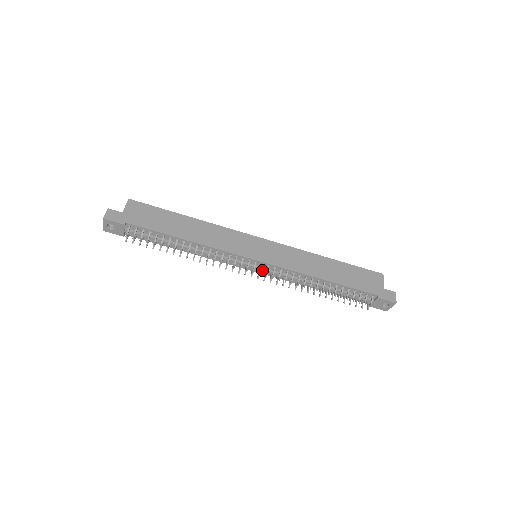
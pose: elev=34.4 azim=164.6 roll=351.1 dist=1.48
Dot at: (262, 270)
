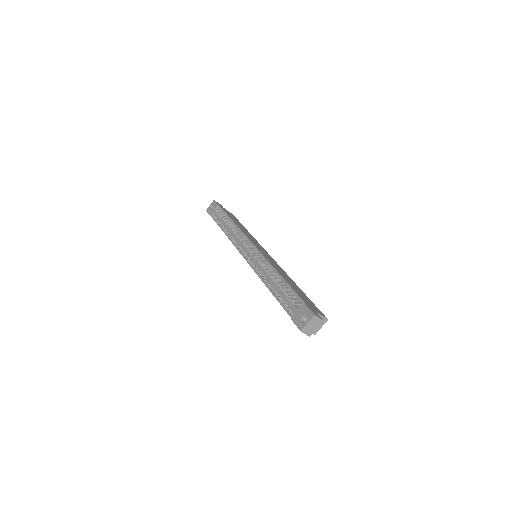
Dot at: (250, 253)
